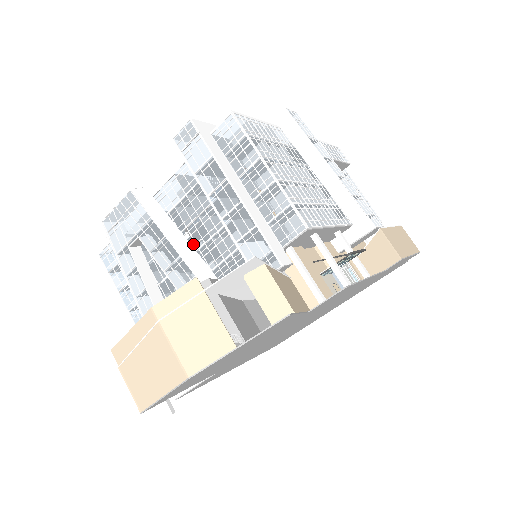
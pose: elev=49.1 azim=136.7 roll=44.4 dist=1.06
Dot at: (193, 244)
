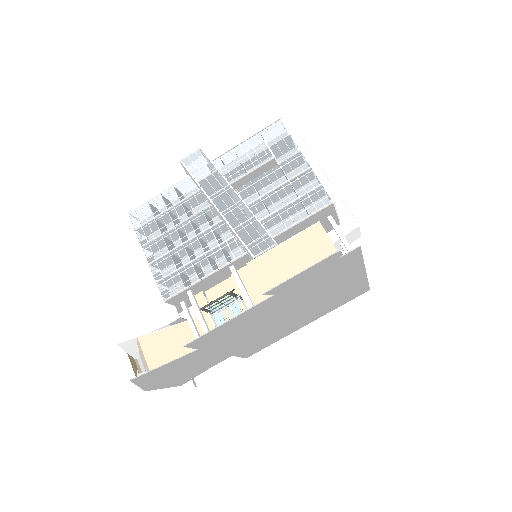
Dot at: occluded
